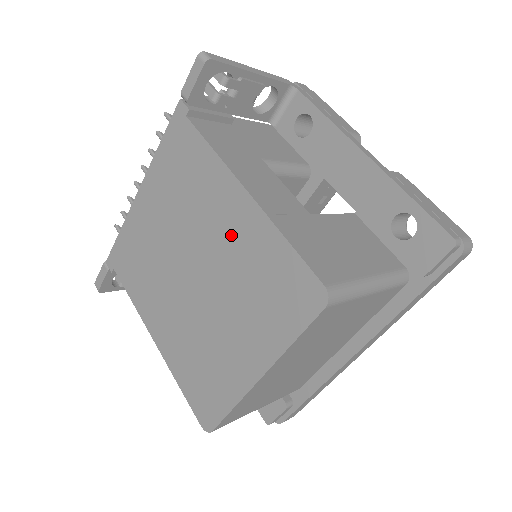
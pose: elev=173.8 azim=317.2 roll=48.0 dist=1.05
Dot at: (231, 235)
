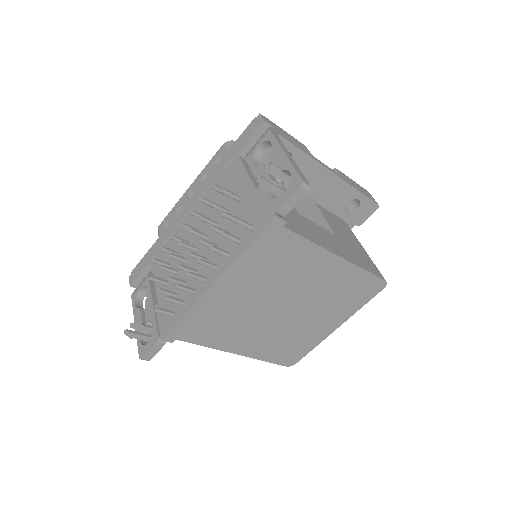
Dot at: (324, 281)
